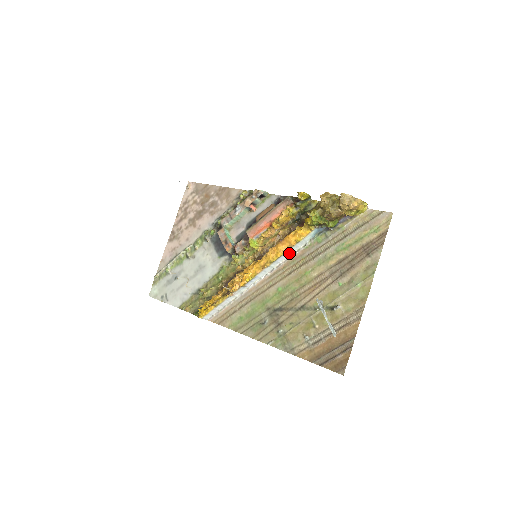
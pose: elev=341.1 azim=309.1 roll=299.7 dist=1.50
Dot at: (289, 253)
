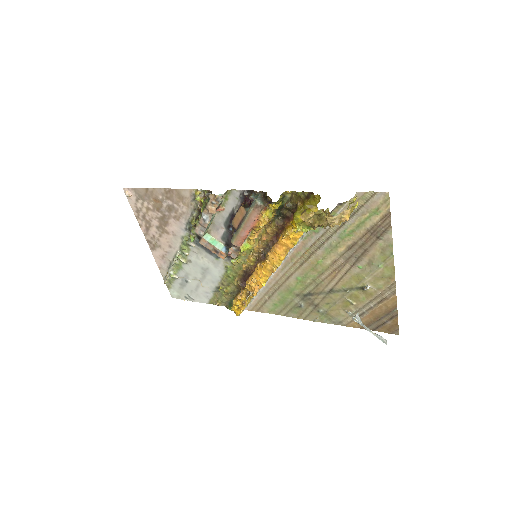
Dot at: (290, 249)
